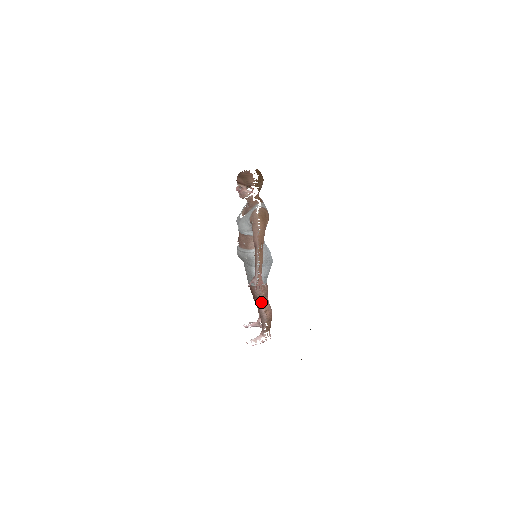
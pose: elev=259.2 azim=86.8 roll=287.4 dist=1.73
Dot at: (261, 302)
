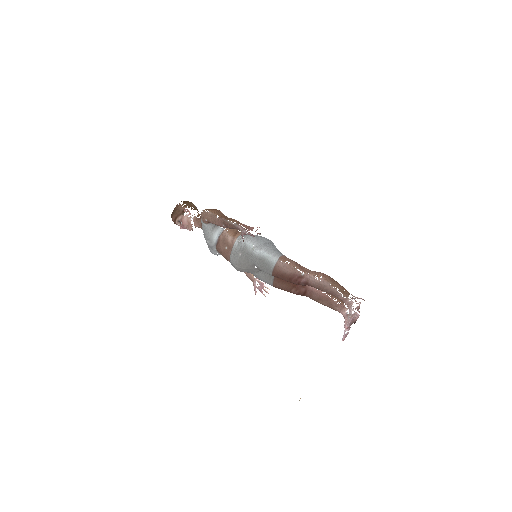
Dot at: (302, 274)
